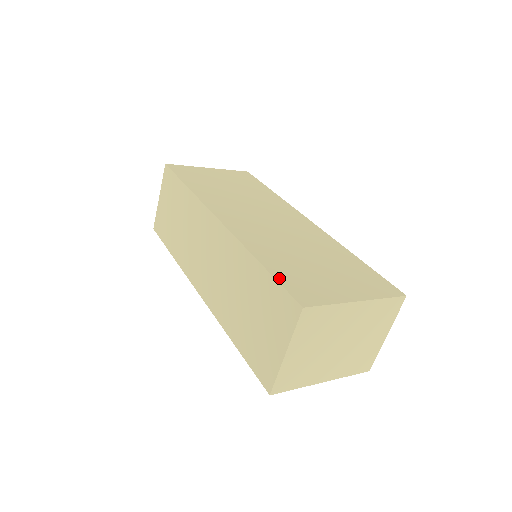
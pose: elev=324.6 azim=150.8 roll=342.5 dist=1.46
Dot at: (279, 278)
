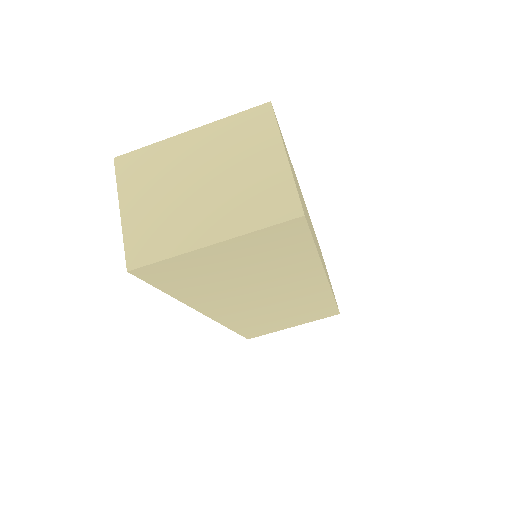
Dot at: occluded
